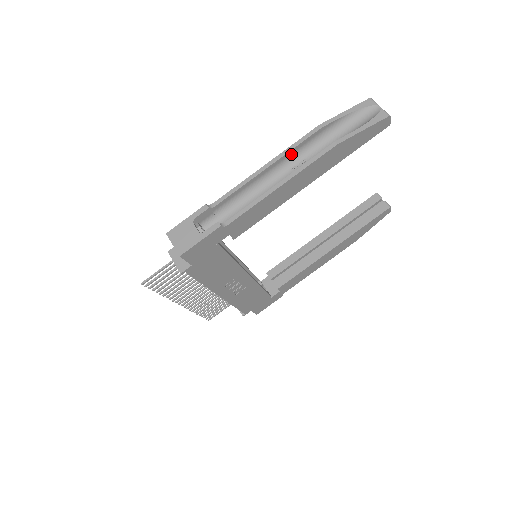
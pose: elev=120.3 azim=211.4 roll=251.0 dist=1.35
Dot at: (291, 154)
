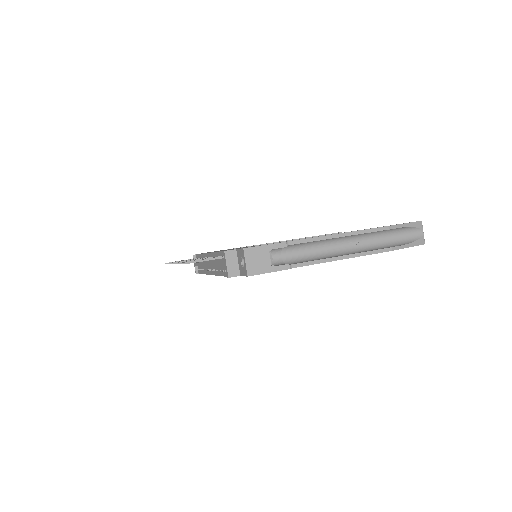
Dot at: (358, 234)
